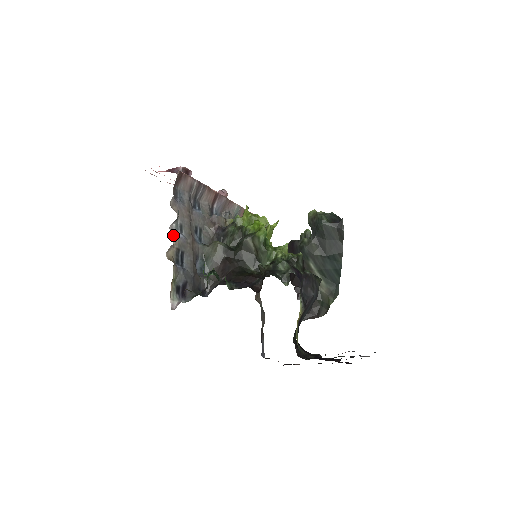
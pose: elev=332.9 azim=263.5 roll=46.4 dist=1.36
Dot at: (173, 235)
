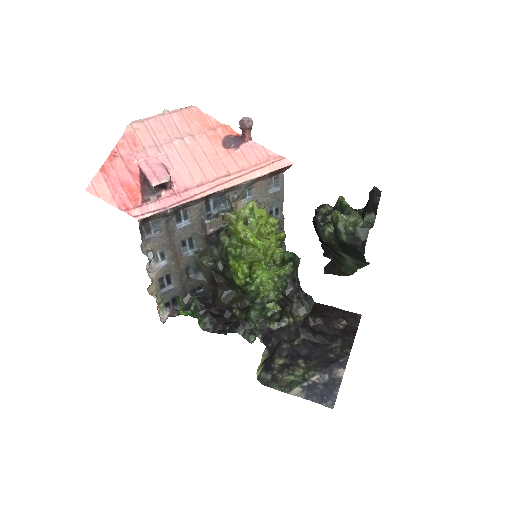
Dot at: (152, 271)
